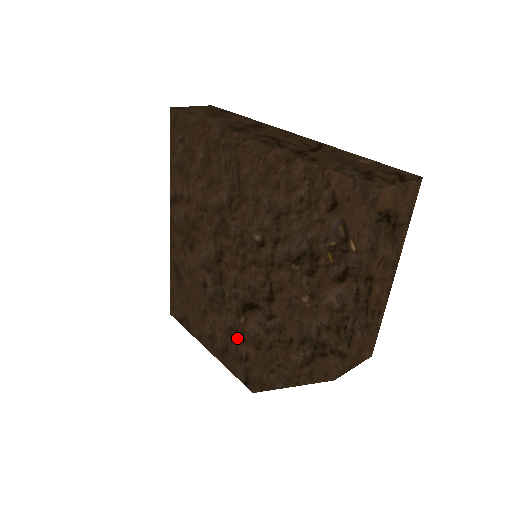
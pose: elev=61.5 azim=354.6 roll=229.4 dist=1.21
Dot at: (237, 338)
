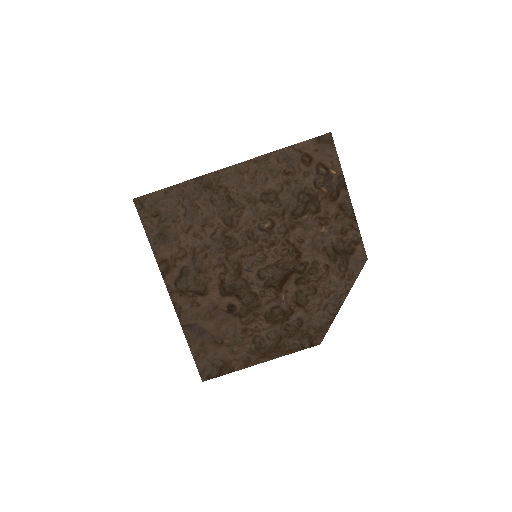
Dot at: (285, 317)
